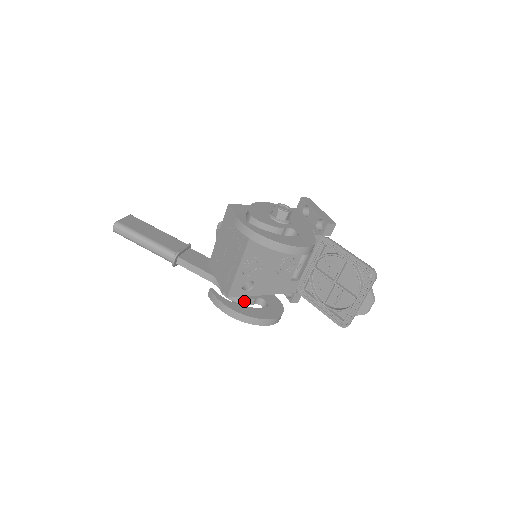
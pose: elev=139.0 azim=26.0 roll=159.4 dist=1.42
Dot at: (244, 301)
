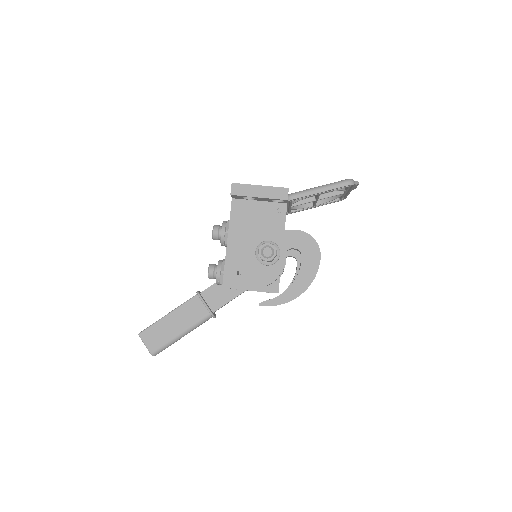
Dot at: occluded
